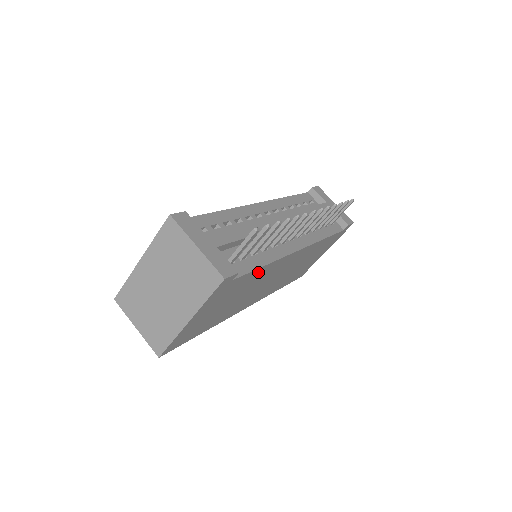
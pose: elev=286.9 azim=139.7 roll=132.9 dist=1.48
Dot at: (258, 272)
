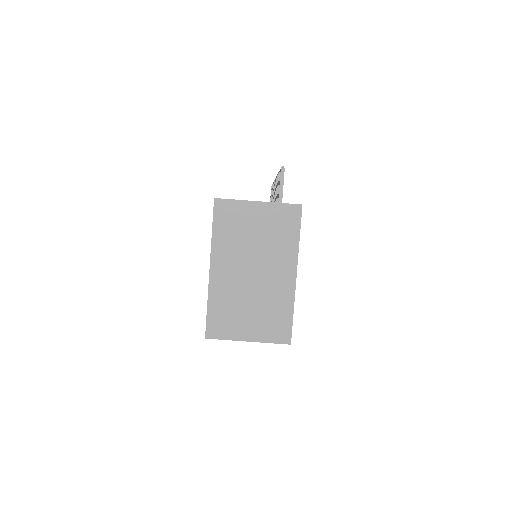
Dot at: occluded
